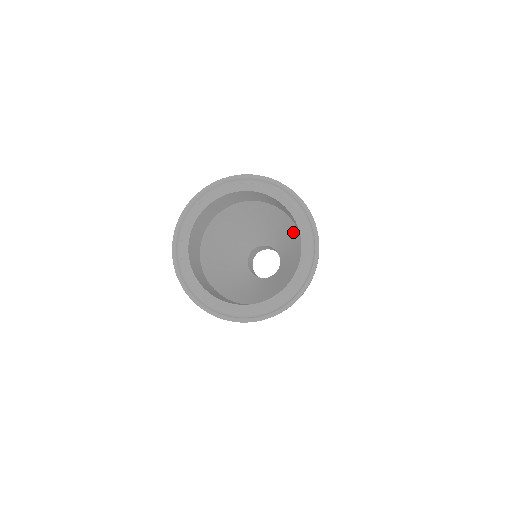
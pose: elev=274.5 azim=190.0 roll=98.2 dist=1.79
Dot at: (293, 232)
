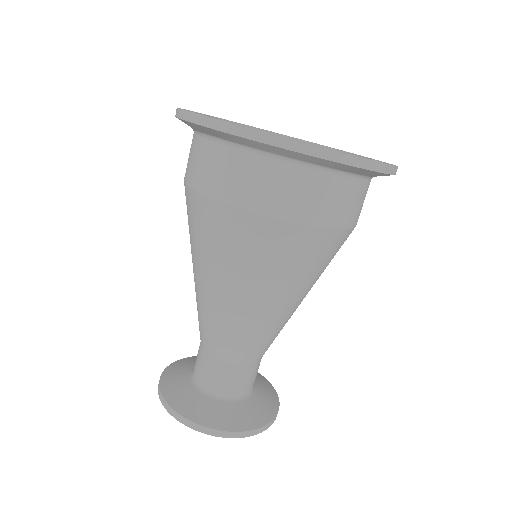
Dot at: occluded
